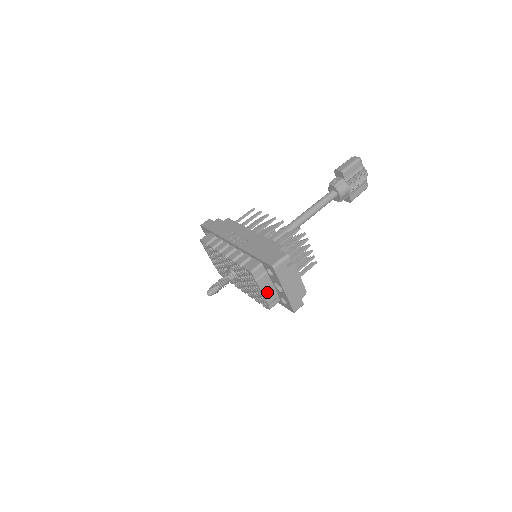
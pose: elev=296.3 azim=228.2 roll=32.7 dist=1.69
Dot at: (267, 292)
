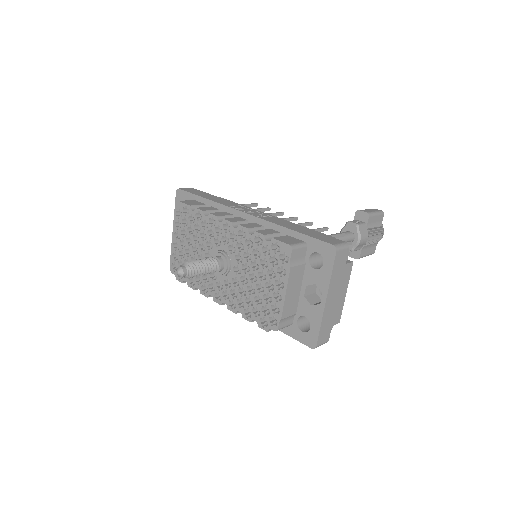
Dot at: (290, 296)
